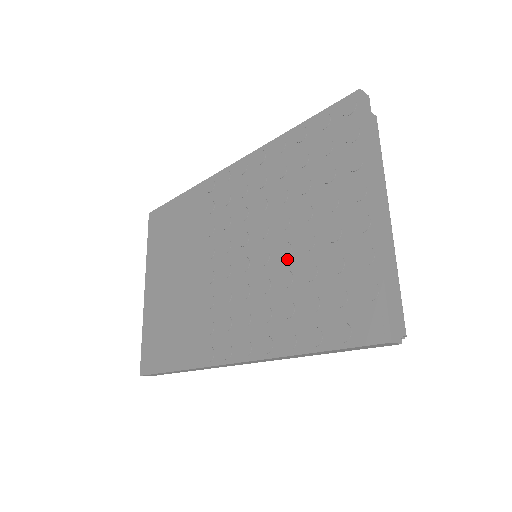
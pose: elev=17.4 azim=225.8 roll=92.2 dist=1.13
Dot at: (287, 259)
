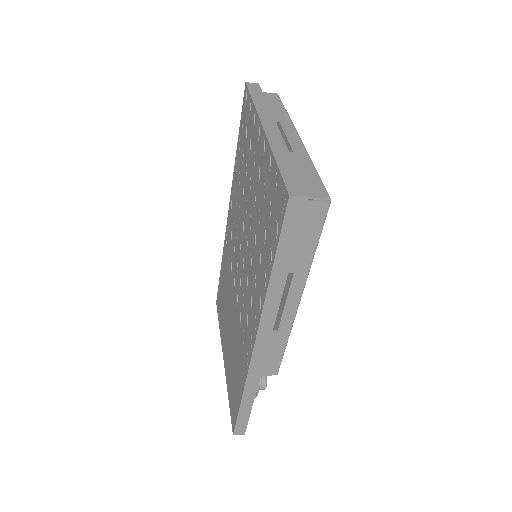
Dot at: (251, 227)
